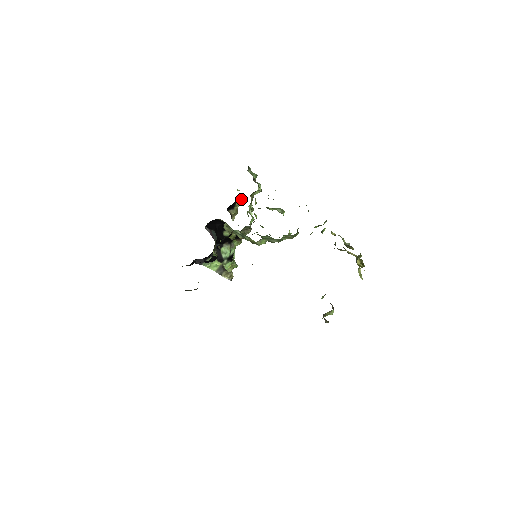
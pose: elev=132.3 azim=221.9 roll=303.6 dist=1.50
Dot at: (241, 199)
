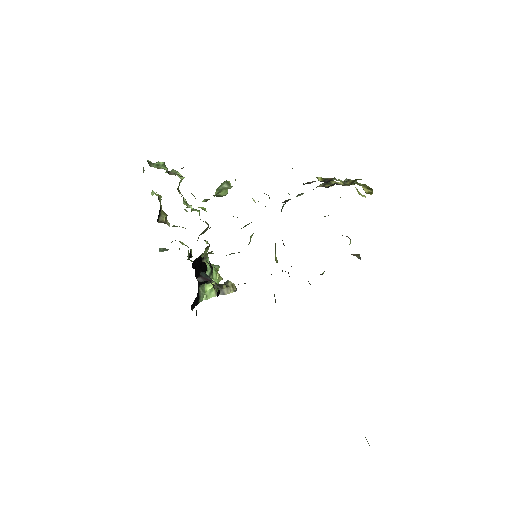
Dot at: (160, 198)
